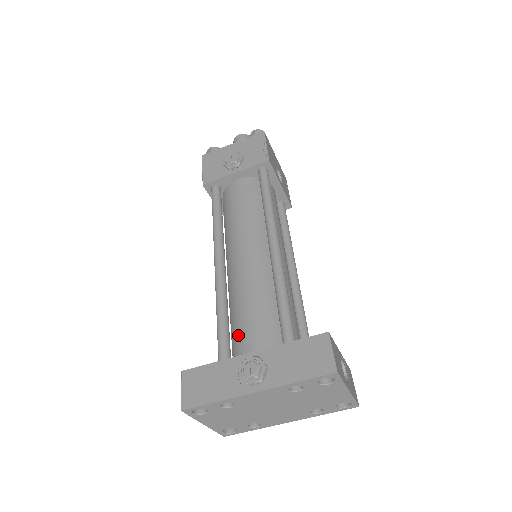
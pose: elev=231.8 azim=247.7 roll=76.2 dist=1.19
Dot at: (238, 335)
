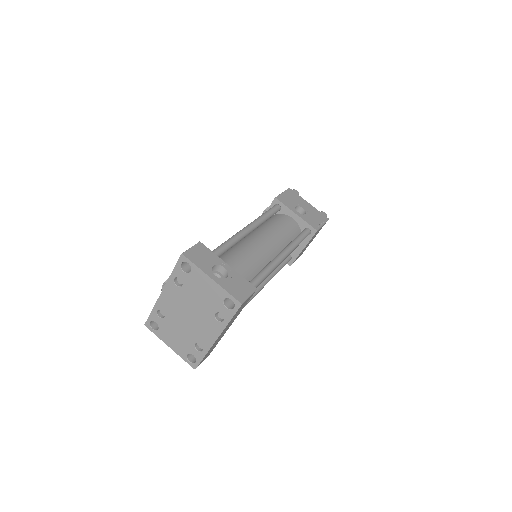
Dot at: occluded
